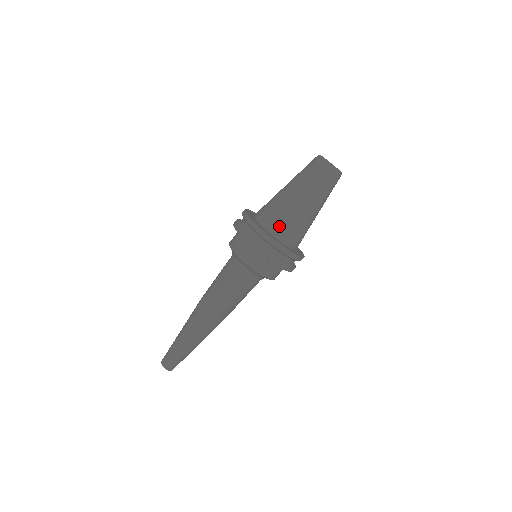
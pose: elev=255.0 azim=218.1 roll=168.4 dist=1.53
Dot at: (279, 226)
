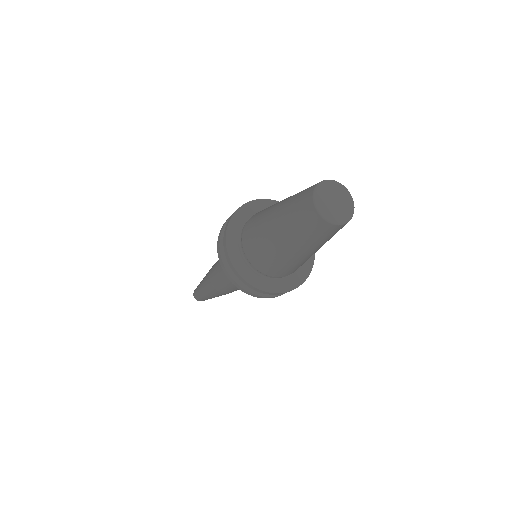
Dot at: (256, 260)
